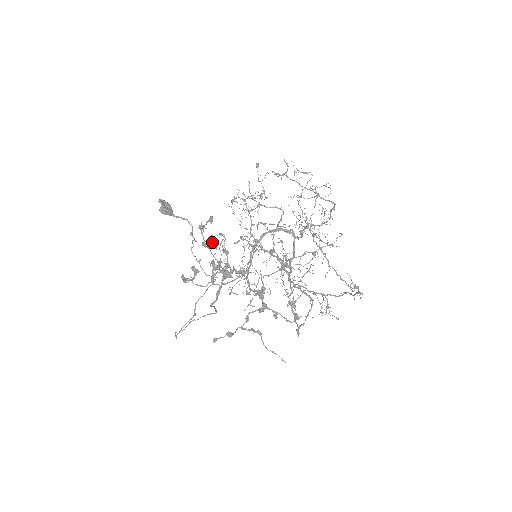
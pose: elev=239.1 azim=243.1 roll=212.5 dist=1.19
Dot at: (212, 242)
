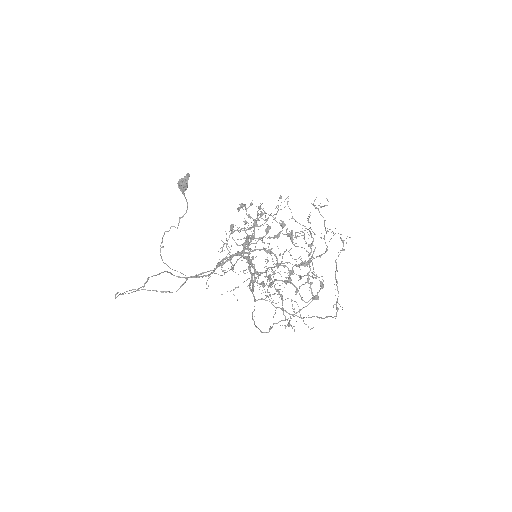
Dot at: occluded
